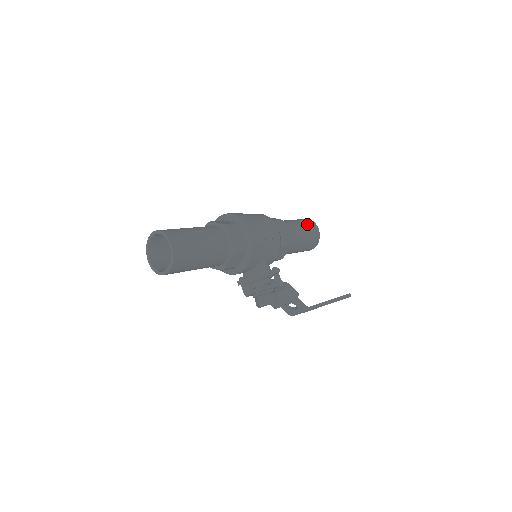
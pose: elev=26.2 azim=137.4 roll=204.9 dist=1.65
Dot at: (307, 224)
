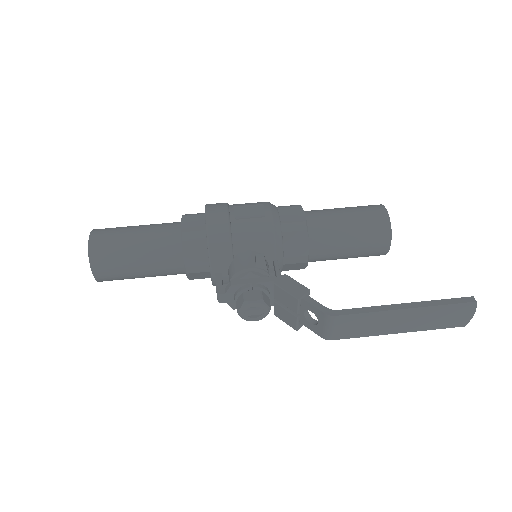
Dot at: (360, 207)
